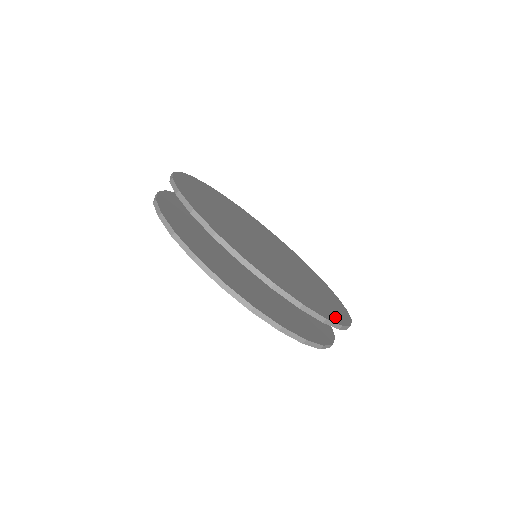
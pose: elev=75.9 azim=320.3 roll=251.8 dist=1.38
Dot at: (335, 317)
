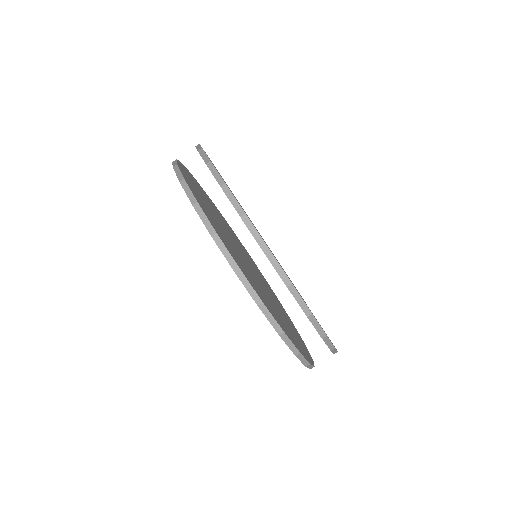
Dot at: occluded
